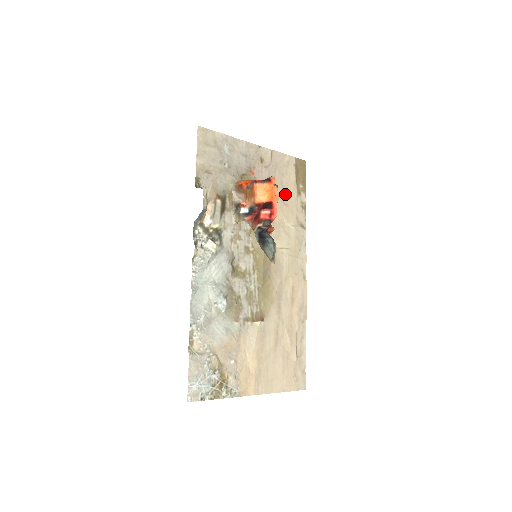
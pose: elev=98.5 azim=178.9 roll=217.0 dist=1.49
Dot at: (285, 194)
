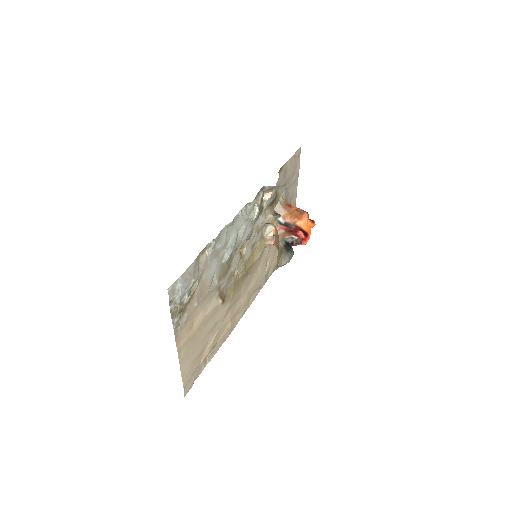
Dot at: occluded
